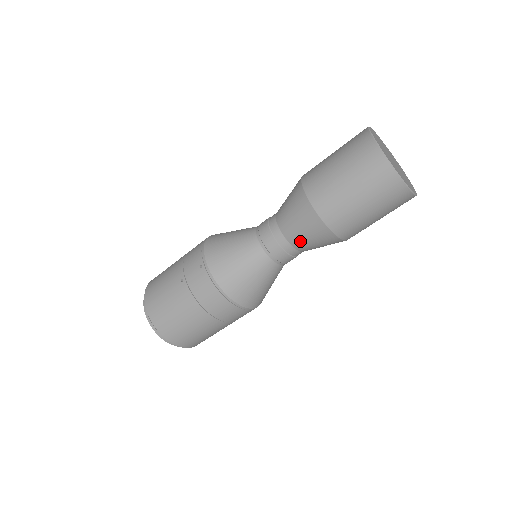
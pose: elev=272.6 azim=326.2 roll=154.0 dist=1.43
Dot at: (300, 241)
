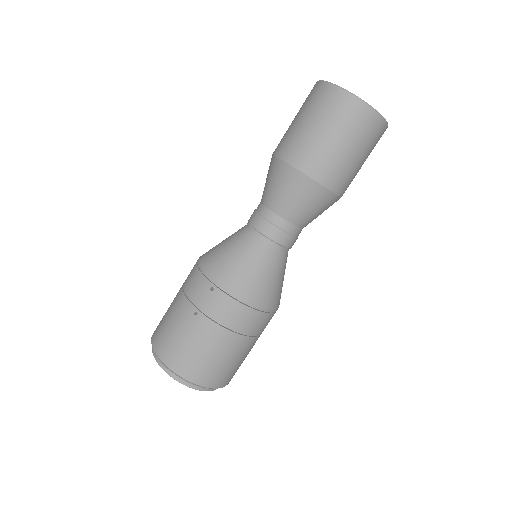
Dot at: (301, 216)
